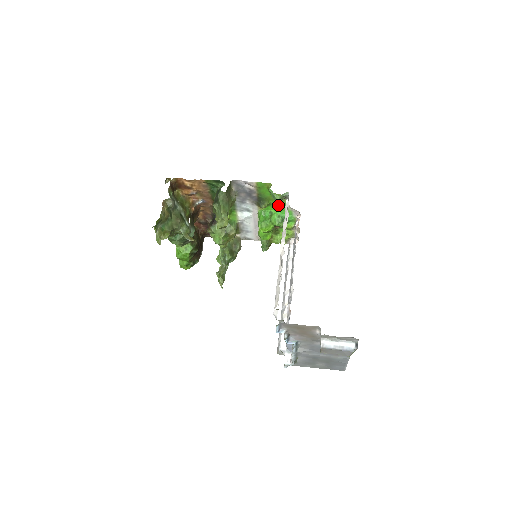
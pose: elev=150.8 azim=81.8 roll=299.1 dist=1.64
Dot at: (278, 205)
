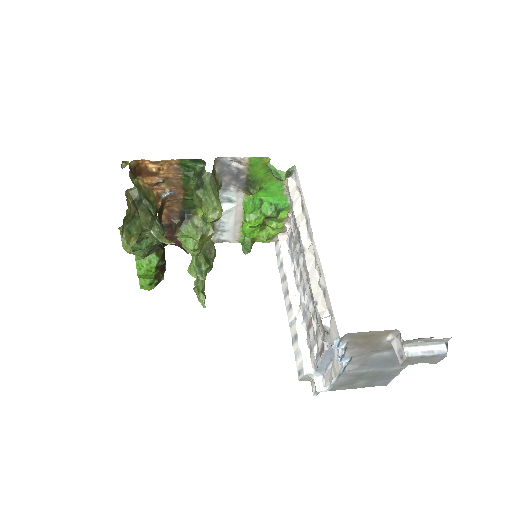
Dot at: (271, 189)
